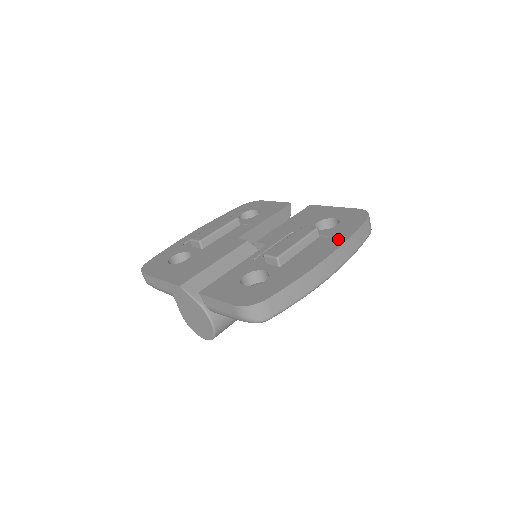
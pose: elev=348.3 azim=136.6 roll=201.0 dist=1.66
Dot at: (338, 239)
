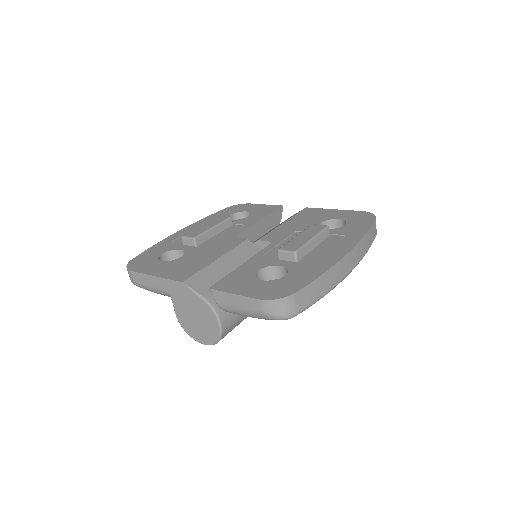
Dot at: (352, 237)
